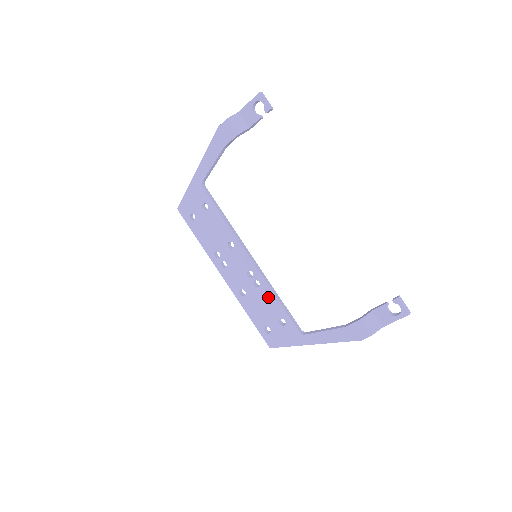
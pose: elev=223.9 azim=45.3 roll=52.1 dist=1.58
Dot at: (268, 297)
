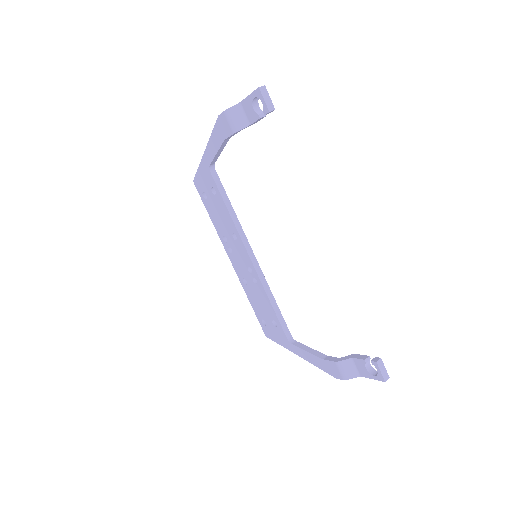
Dot at: (264, 297)
